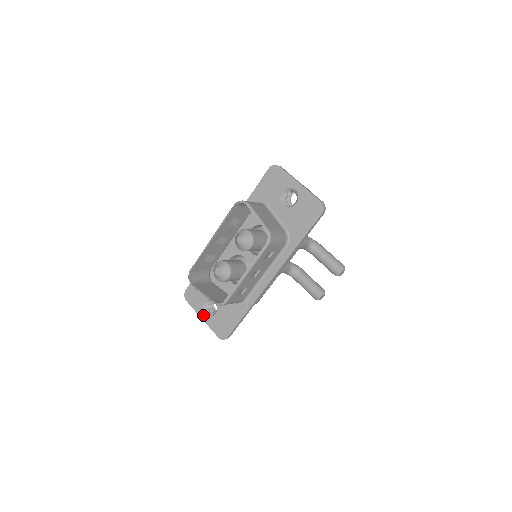
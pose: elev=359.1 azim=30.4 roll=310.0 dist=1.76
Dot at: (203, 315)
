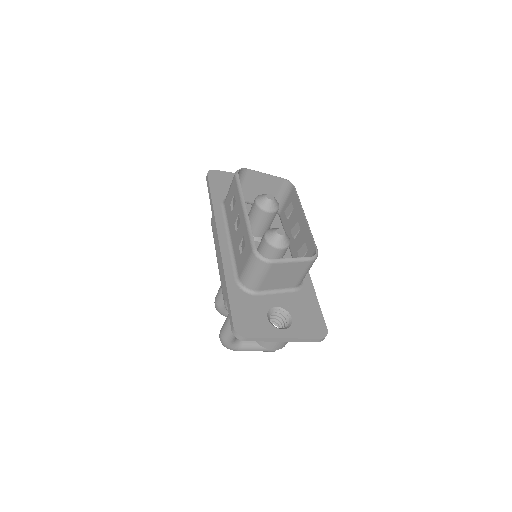
Dot at: (282, 332)
